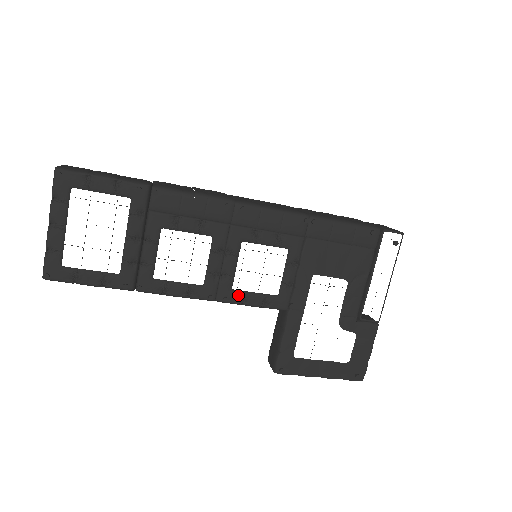
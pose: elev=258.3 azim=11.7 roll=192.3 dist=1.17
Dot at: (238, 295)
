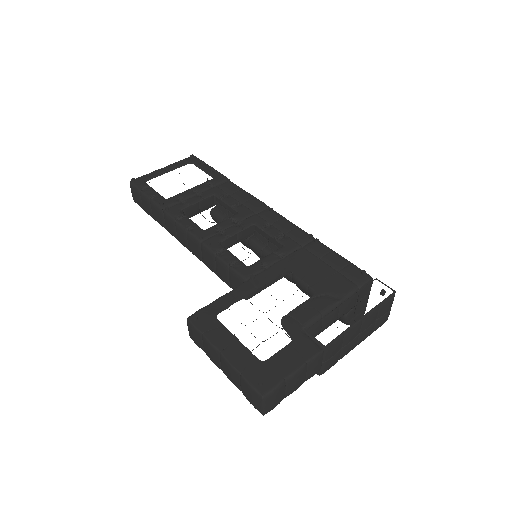
Dot at: (220, 247)
